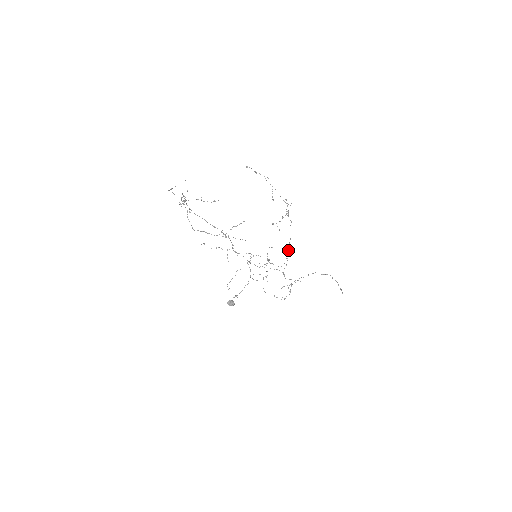
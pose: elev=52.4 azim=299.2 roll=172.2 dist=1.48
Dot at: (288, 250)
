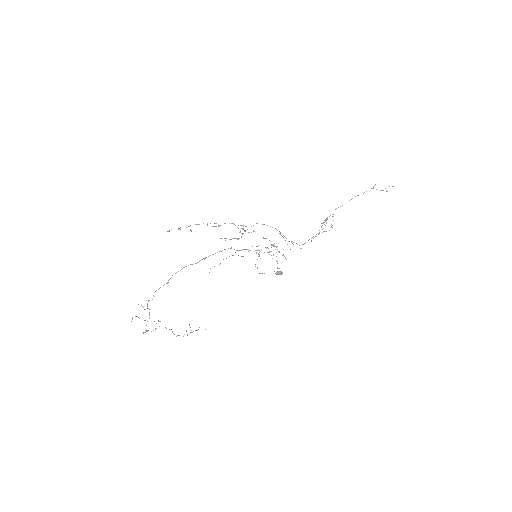
Dot at: (279, 233)
